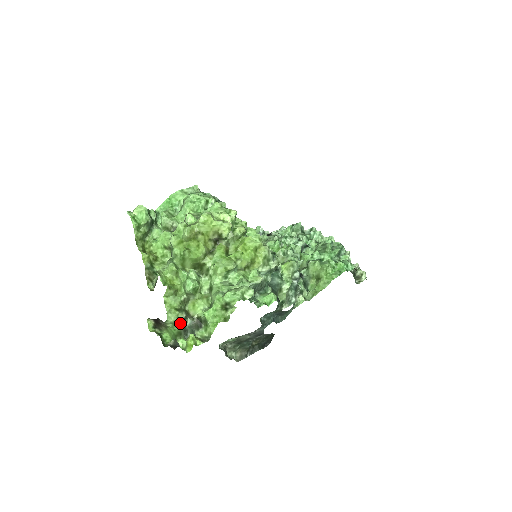
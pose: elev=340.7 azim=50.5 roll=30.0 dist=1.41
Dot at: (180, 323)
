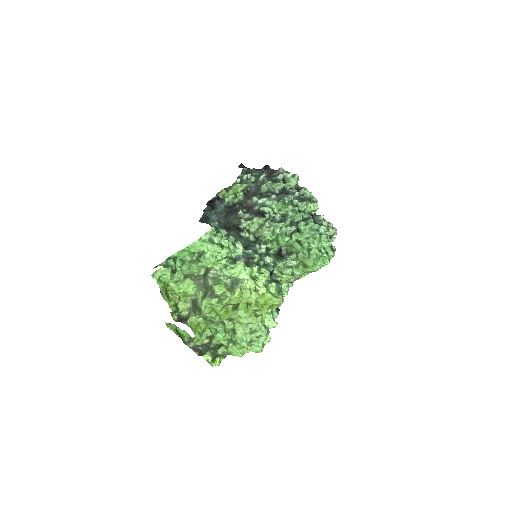
Dot at: (205, 345)
